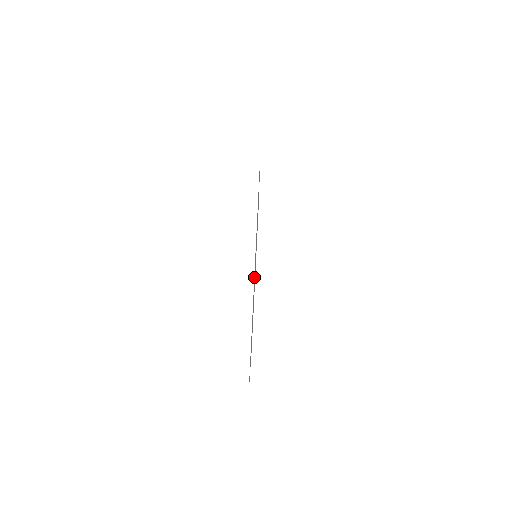
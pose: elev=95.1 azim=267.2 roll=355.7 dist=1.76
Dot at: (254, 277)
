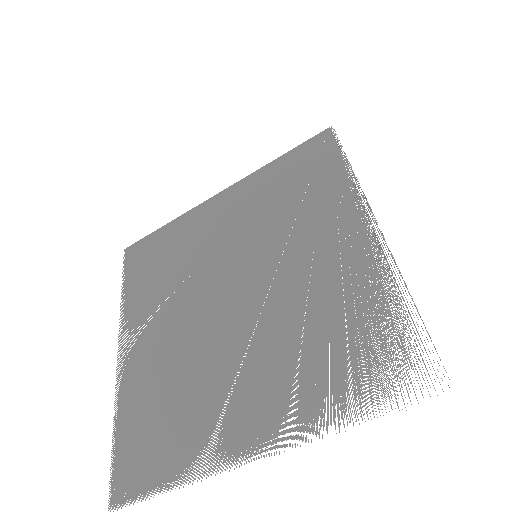
Dot at: occluded
